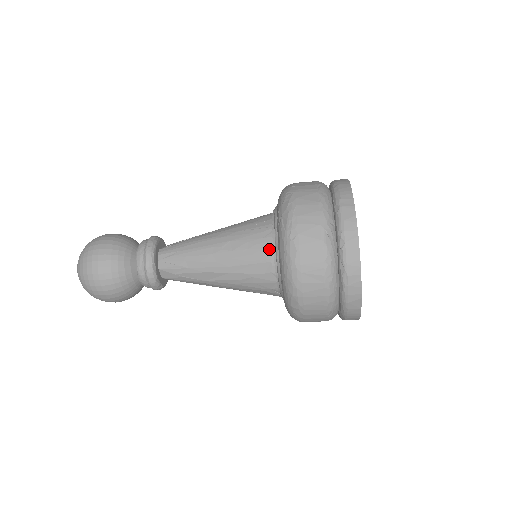
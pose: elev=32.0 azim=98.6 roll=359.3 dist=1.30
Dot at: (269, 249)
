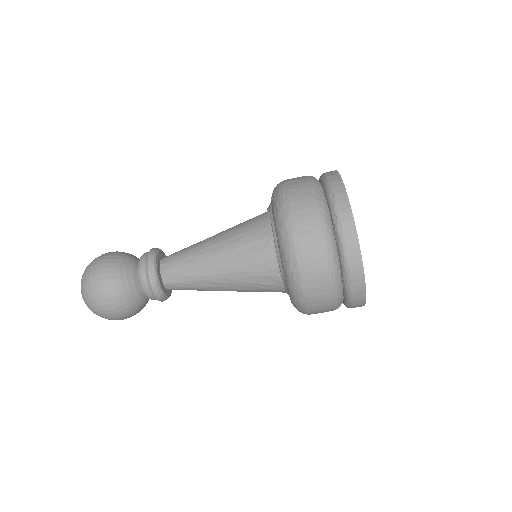
Dot at: (265, 227)
